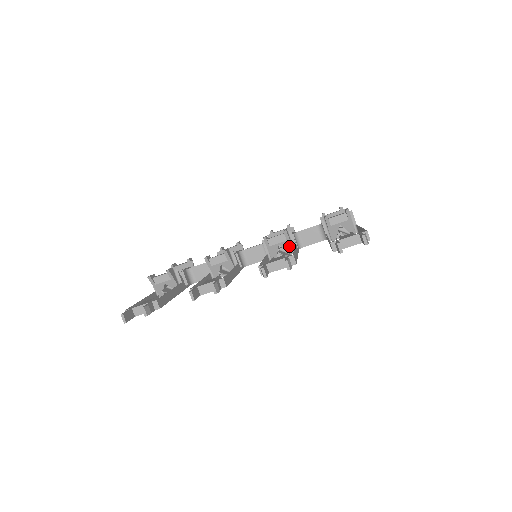
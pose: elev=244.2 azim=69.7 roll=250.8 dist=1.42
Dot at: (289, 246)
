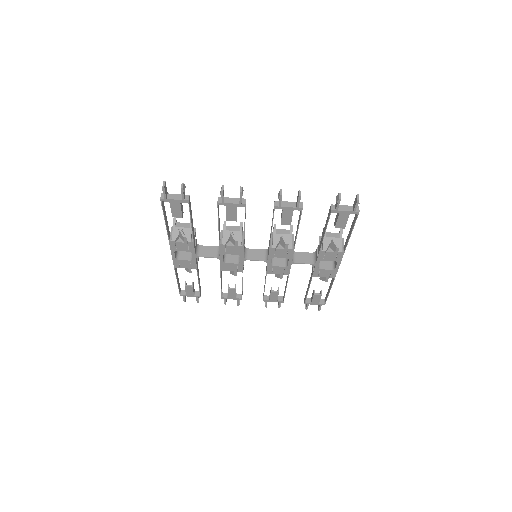
Dot at: (290, 240)
